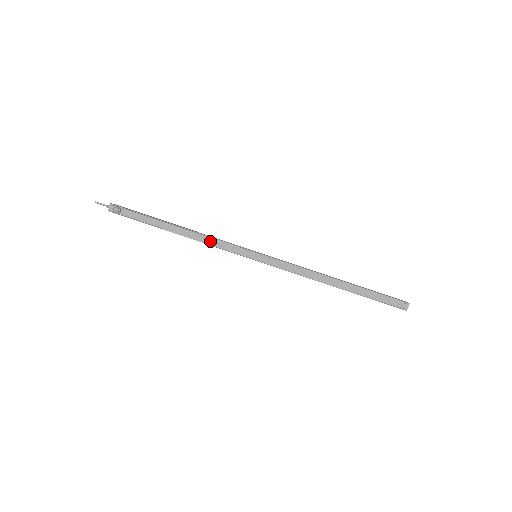
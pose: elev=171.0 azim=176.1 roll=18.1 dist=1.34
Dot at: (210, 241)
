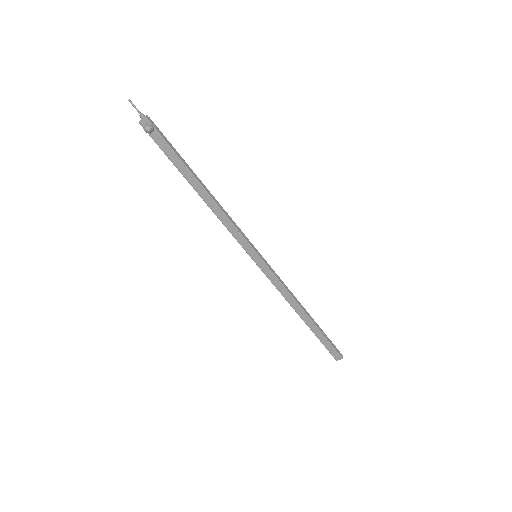
Dot at: (224, 220)
